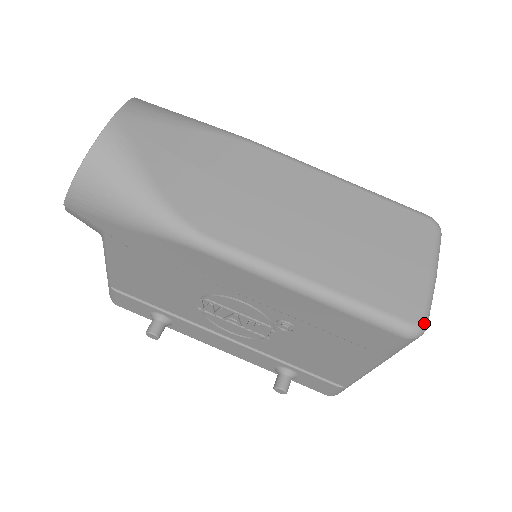
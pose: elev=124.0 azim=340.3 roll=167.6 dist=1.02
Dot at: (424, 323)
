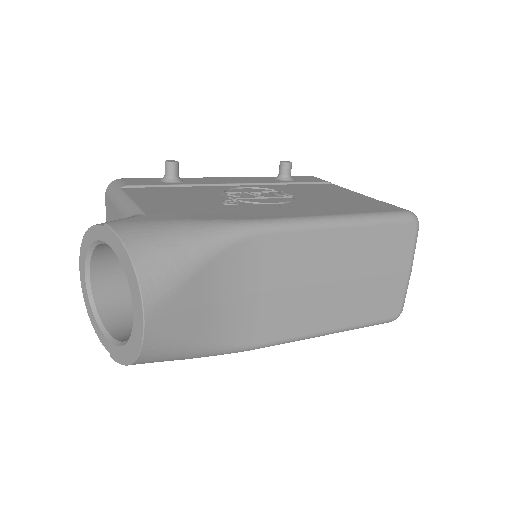
Dot at: occluded
